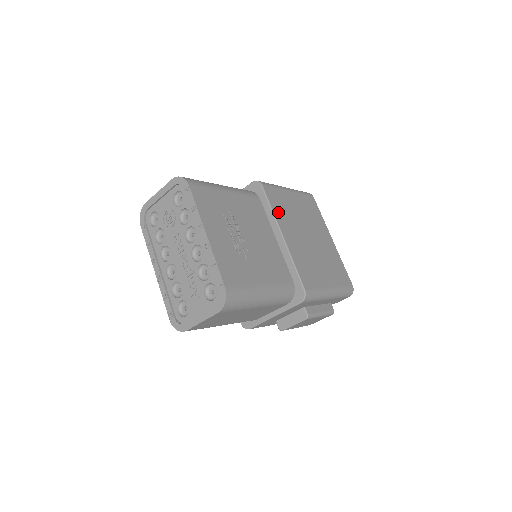
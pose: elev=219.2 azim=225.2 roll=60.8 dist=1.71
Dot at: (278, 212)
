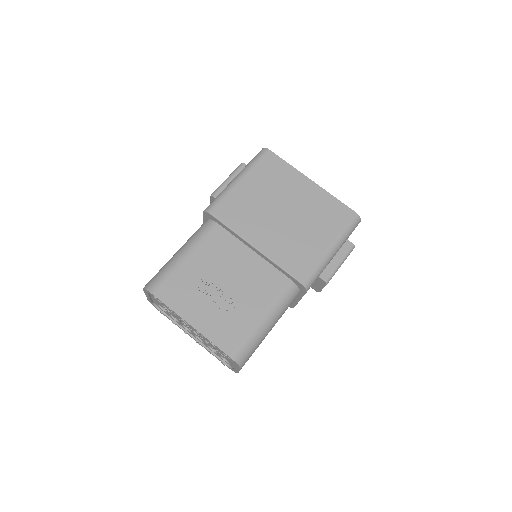
Dot at: (239, 225)
